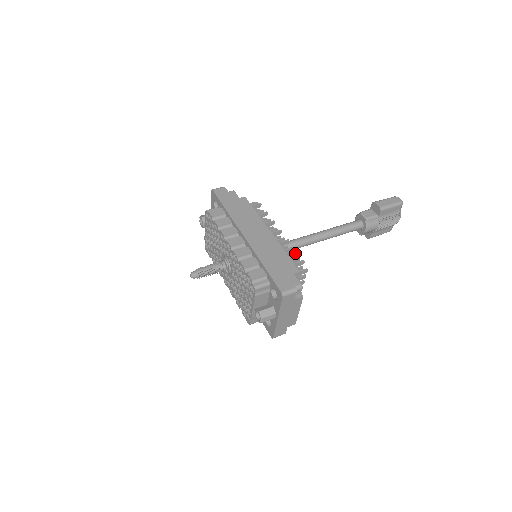
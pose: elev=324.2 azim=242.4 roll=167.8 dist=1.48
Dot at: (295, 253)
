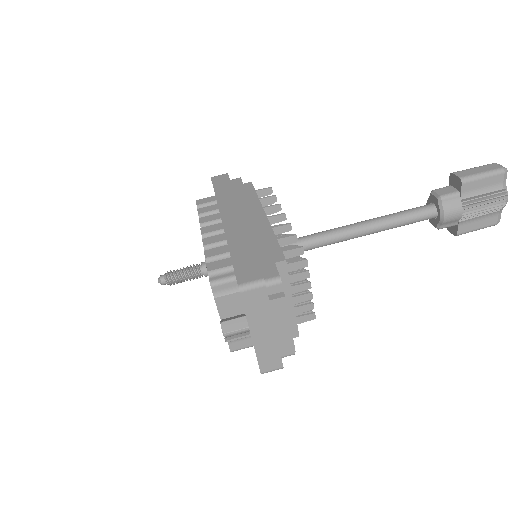
Dot at: (296, 240)
